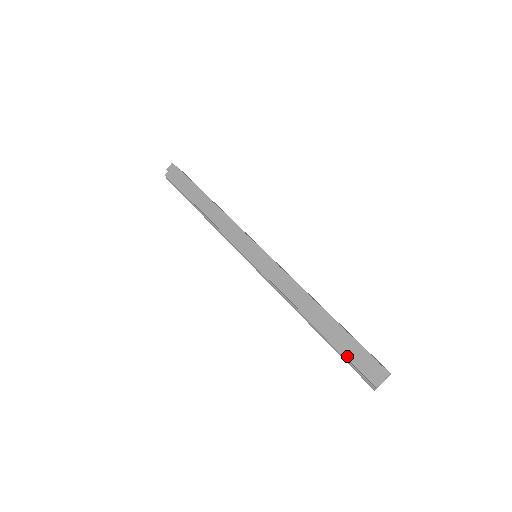
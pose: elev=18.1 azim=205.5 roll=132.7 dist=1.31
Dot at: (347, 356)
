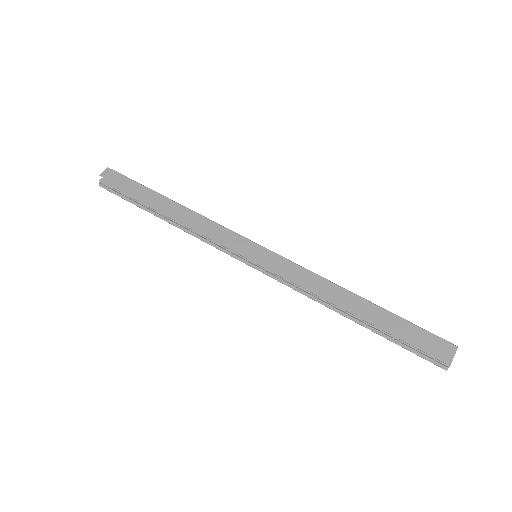
Dot at: (406, 340)
